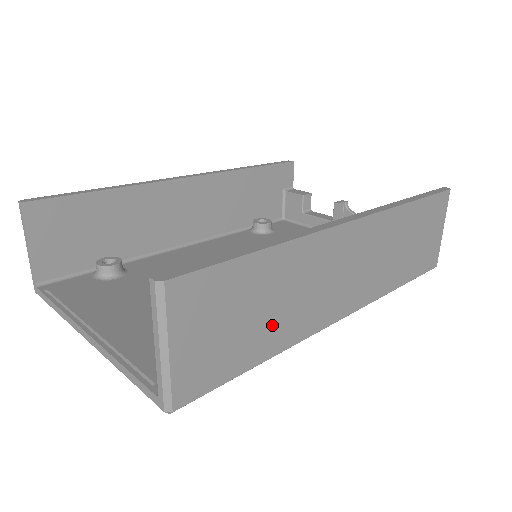
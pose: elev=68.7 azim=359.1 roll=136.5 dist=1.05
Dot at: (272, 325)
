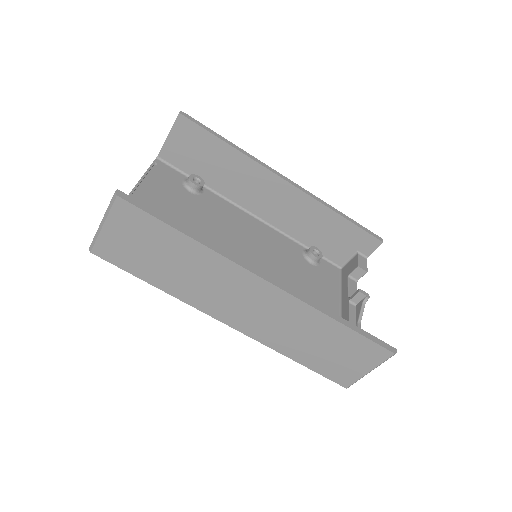
Dot at: (170, 275)
